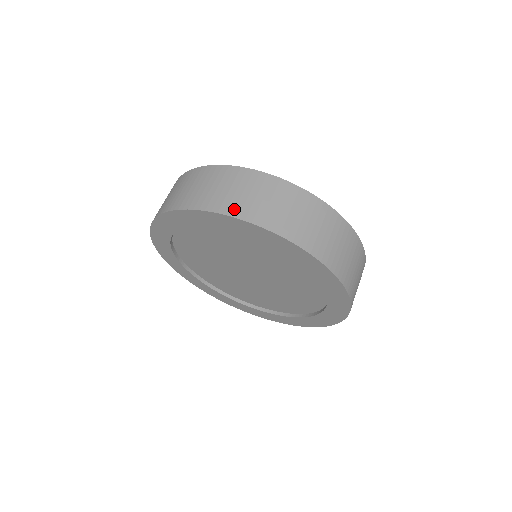
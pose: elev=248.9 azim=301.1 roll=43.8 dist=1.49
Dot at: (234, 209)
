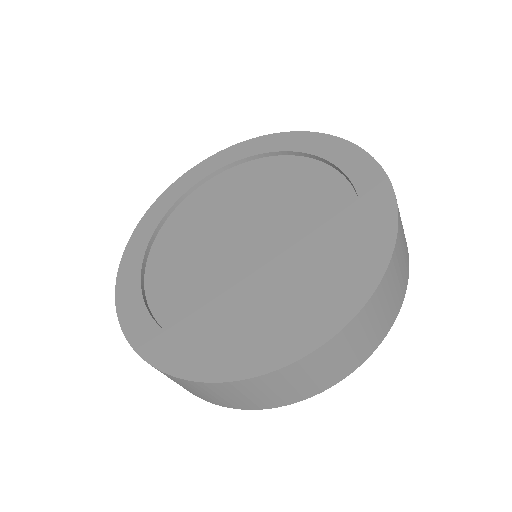
Dot at: occluded
